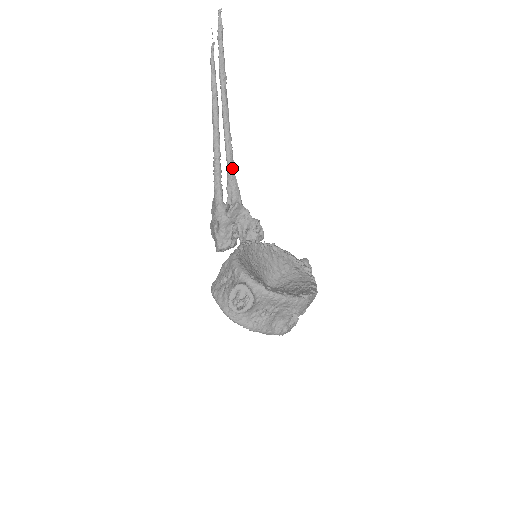
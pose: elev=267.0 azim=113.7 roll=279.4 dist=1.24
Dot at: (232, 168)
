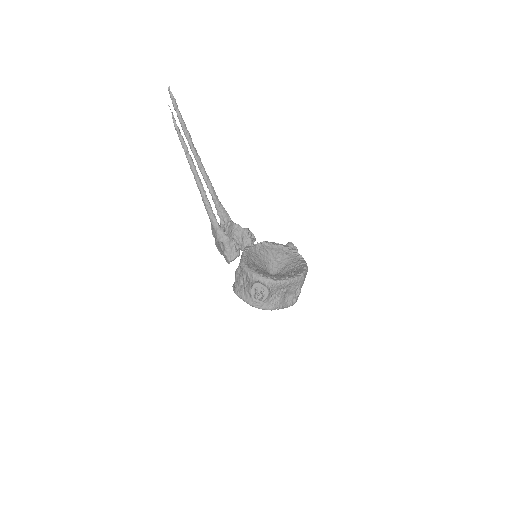
Dot at: (216, 198)
